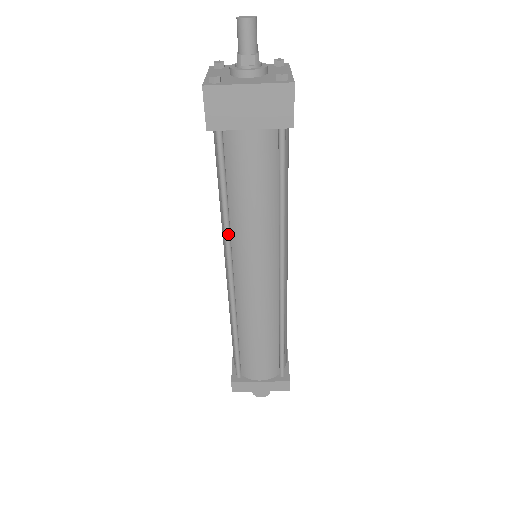
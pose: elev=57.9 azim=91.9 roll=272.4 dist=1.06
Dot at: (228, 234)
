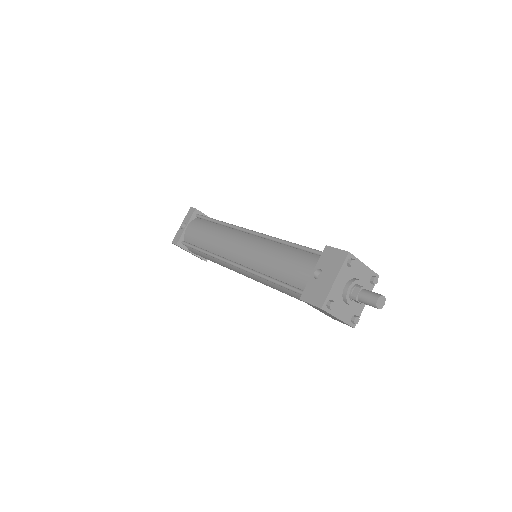
Dot at: occluded
